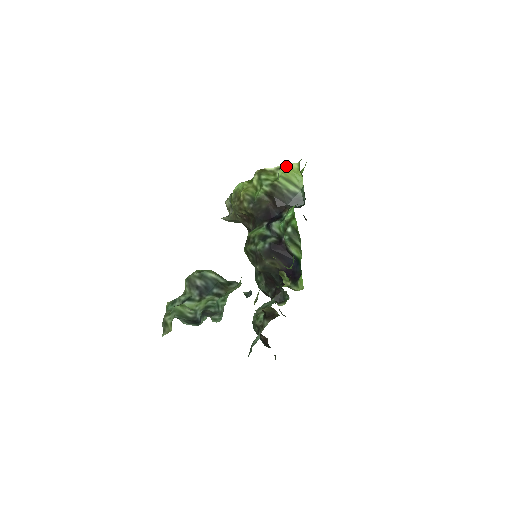
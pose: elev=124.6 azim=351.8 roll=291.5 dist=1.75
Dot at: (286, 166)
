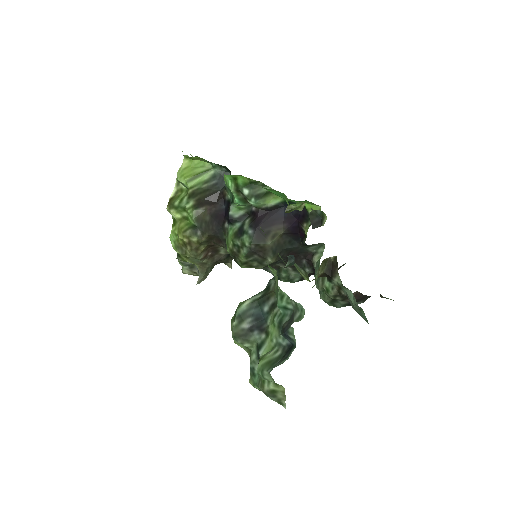
Dot at: (180, 172)
